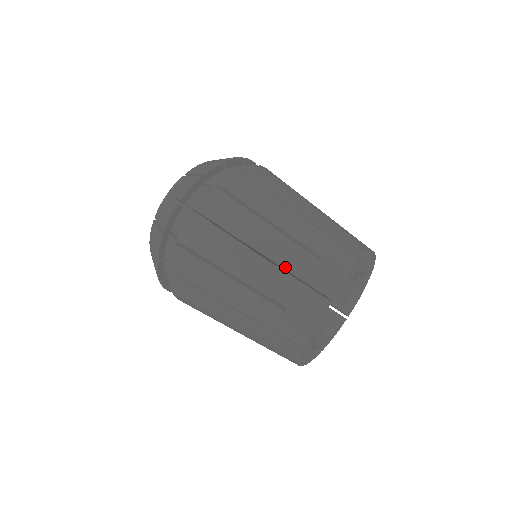
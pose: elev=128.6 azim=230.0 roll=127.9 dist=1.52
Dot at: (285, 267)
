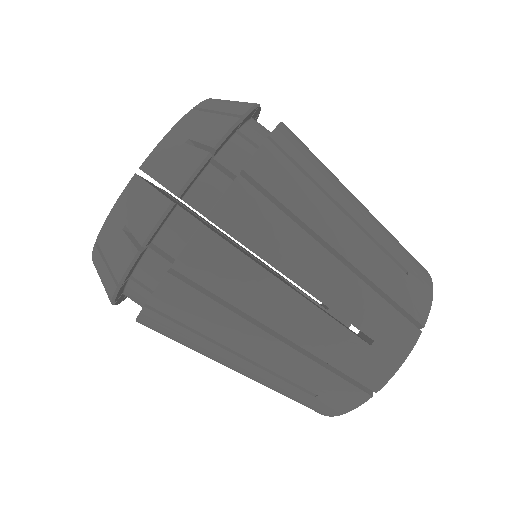
Dot at: (375, 281)
